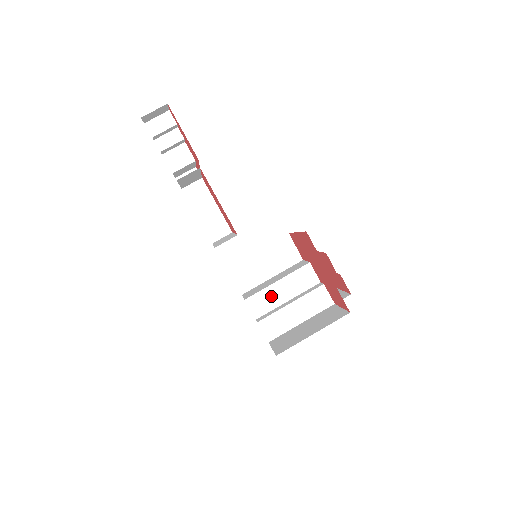
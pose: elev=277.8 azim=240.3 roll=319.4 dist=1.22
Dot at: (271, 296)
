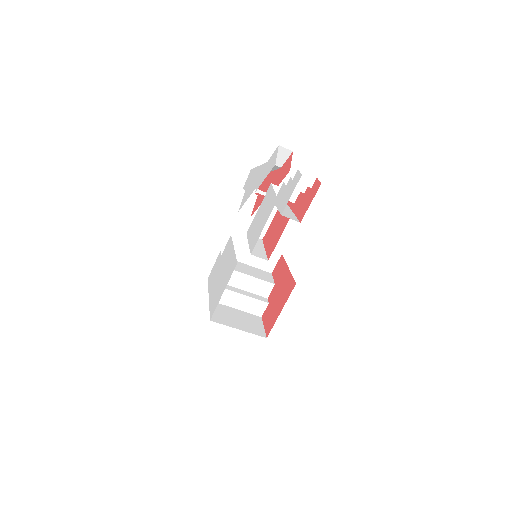
Dot at: (237, 279)
